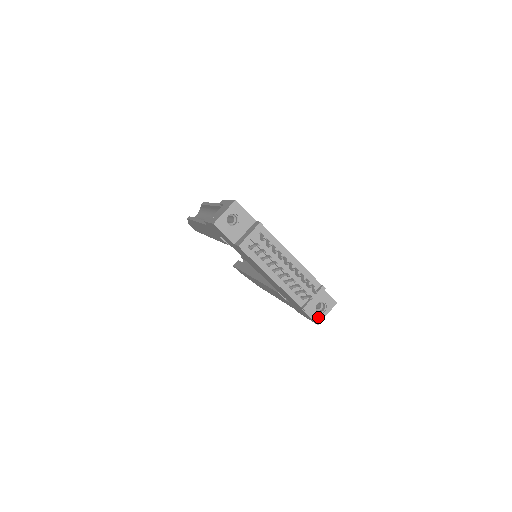
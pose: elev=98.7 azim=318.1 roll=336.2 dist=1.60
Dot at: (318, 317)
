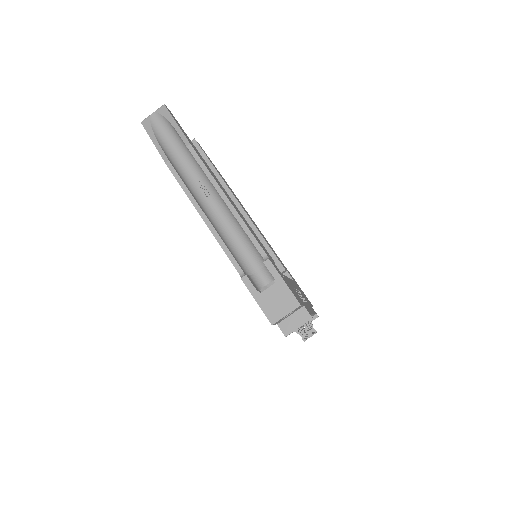
Dot at: occluded
